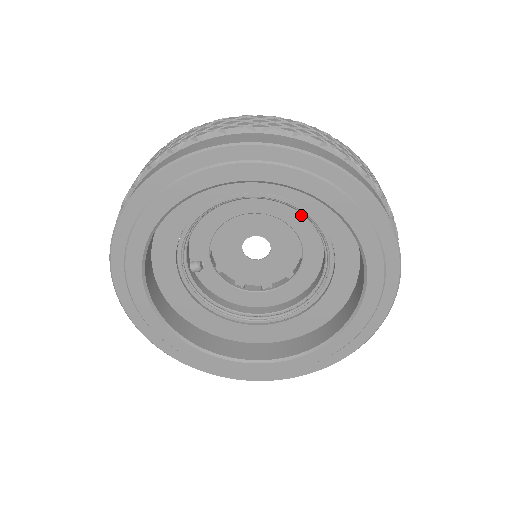
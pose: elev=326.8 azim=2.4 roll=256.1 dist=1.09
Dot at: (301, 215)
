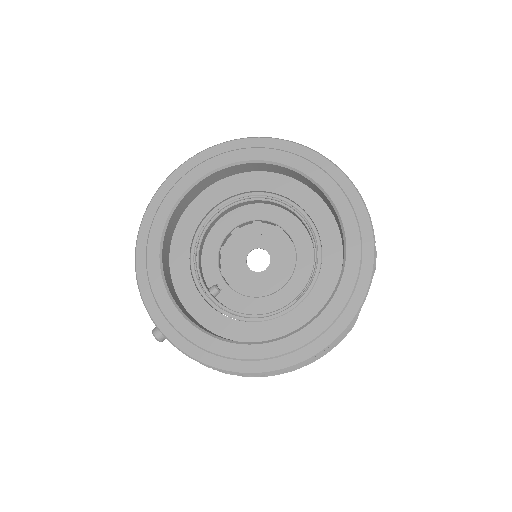
Dot at: (274, 209)
